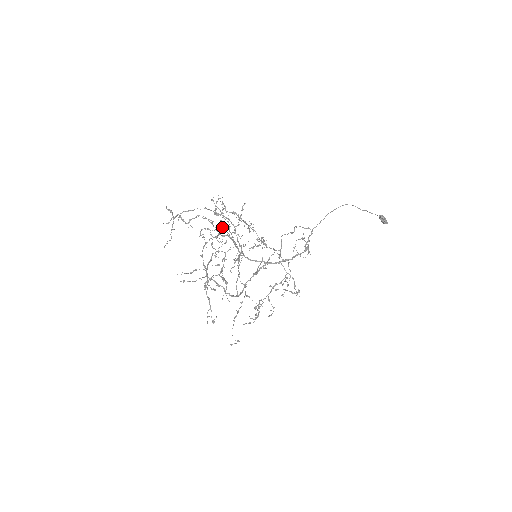
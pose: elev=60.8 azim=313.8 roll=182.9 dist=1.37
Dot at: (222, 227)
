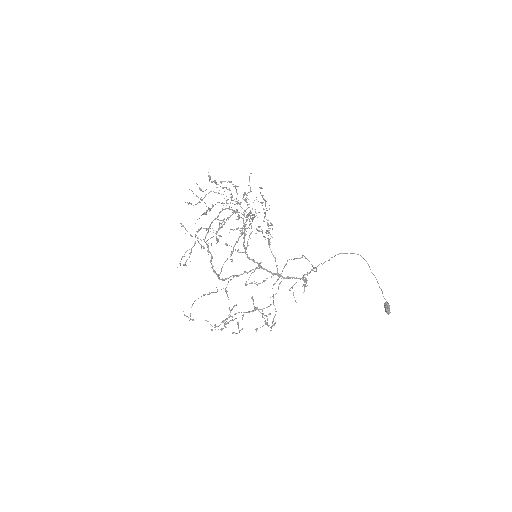
Dot at: (244, 195)
